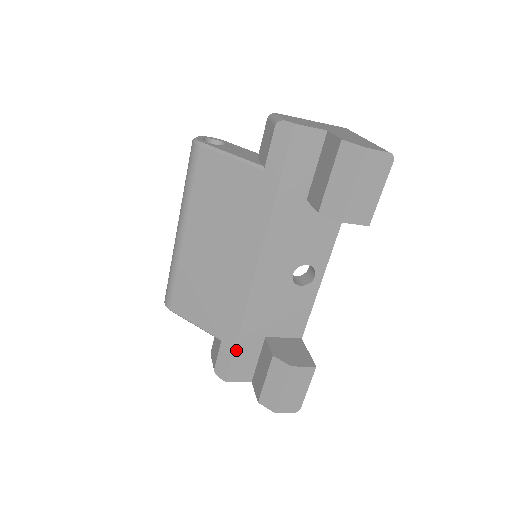
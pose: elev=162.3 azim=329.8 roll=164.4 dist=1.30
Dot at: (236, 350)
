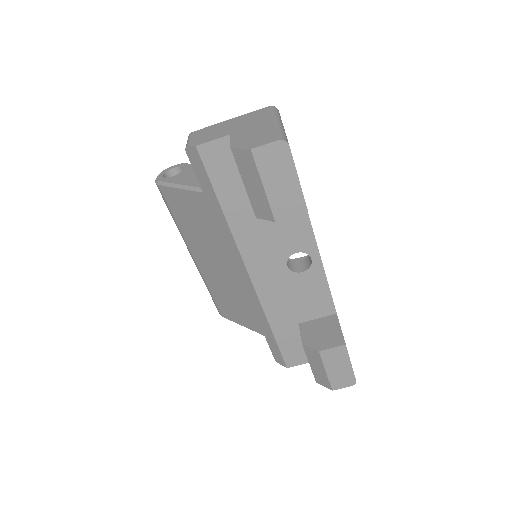
Dot at: (278, 342)
